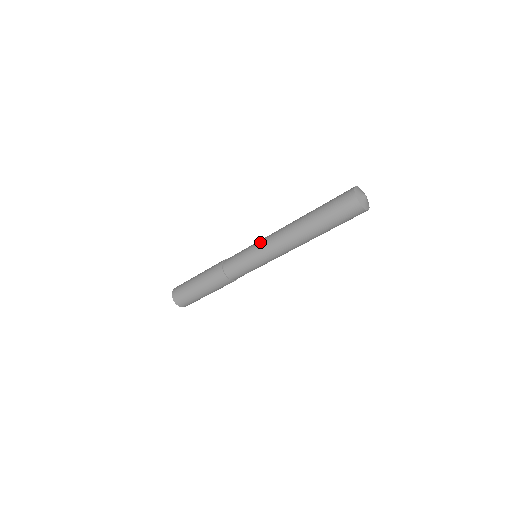
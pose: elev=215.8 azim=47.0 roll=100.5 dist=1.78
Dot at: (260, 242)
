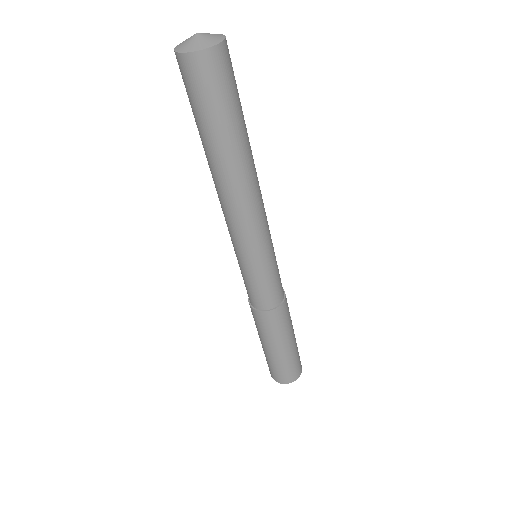
Dot at: occluded
